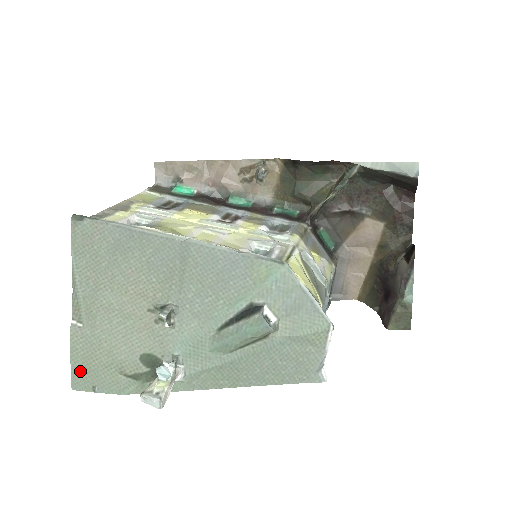
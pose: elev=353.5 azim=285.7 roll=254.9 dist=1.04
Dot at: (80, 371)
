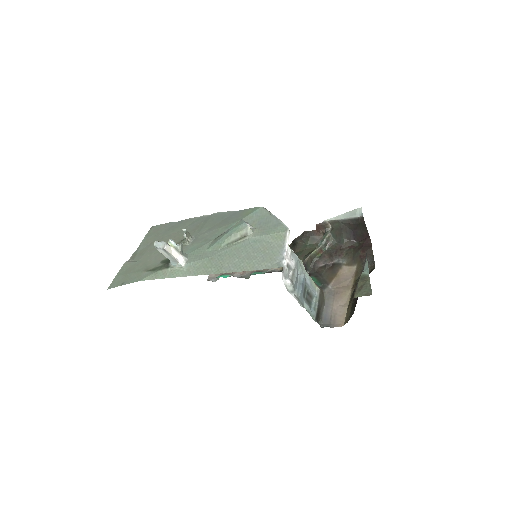
Dot at: (119, 278)
